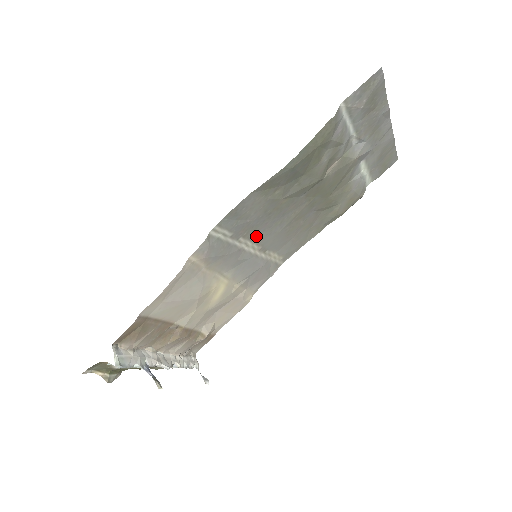
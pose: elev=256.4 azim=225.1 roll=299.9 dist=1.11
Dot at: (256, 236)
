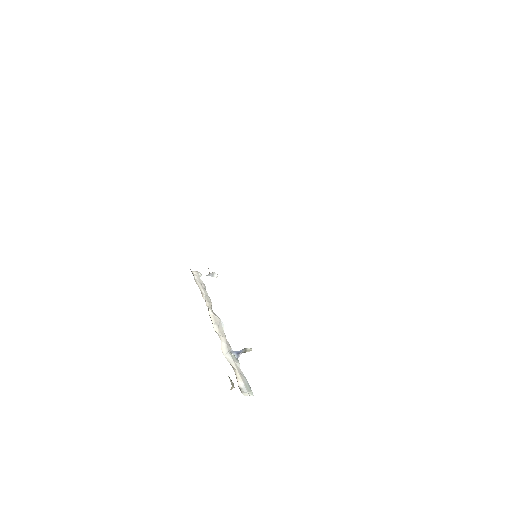
Dot at: occluded
